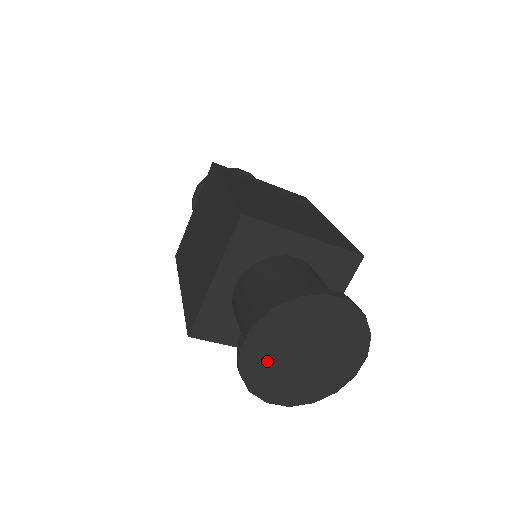
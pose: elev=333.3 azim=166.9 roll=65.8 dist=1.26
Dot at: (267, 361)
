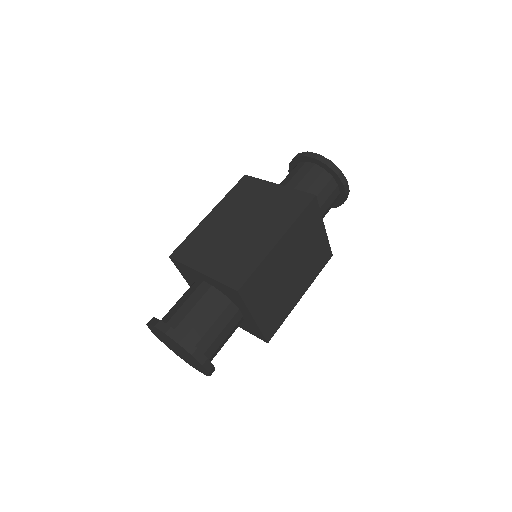
Dot at: (162, 335)
